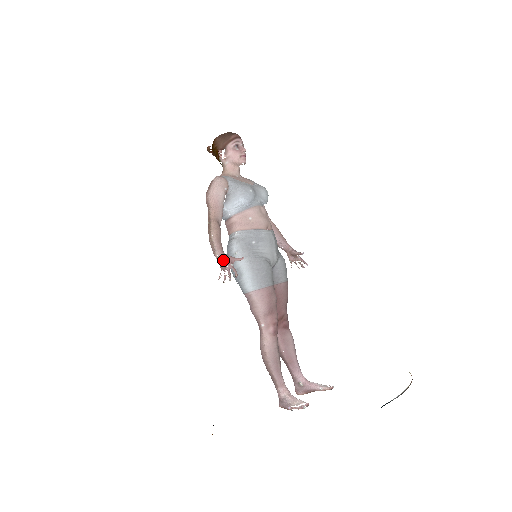
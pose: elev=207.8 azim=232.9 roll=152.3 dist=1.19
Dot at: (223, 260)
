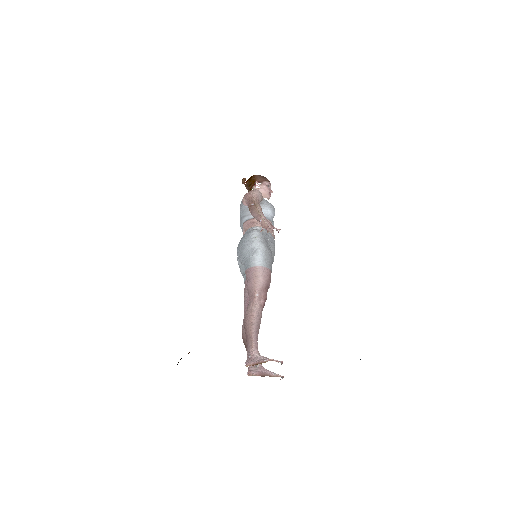
Dot at: (268, 222)
